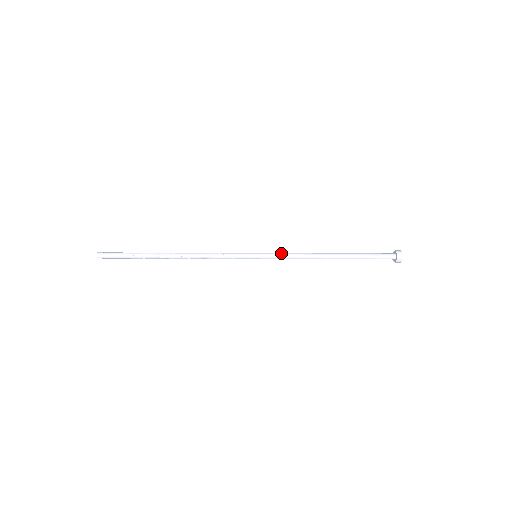
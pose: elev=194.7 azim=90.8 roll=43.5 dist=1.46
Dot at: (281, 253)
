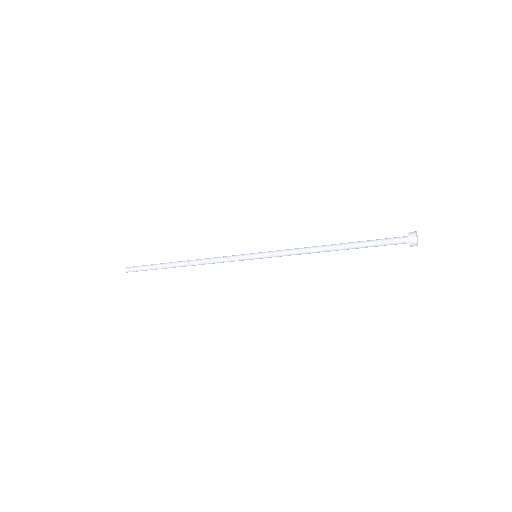
Dot at: (280, 250)
